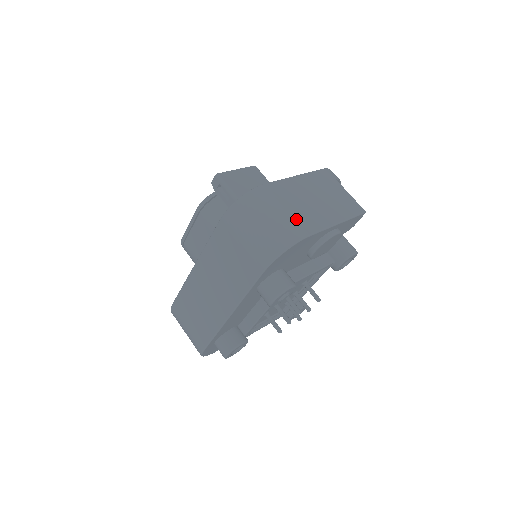
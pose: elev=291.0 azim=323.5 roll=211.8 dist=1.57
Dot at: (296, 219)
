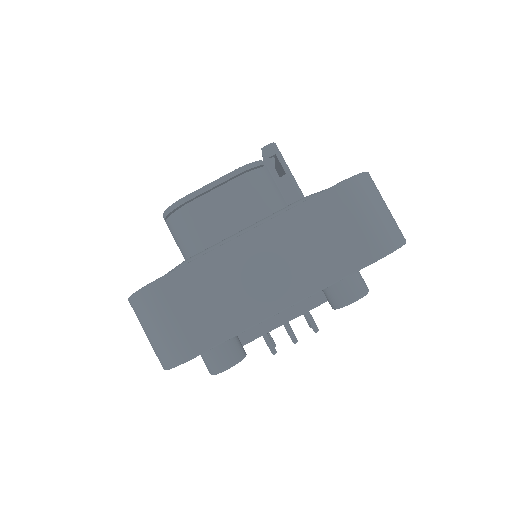
Dot at: occluded
